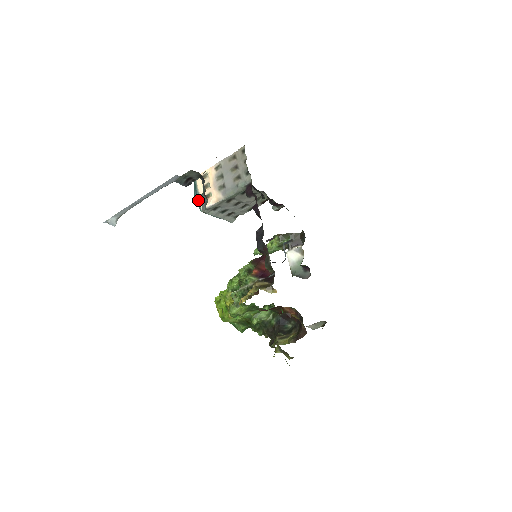
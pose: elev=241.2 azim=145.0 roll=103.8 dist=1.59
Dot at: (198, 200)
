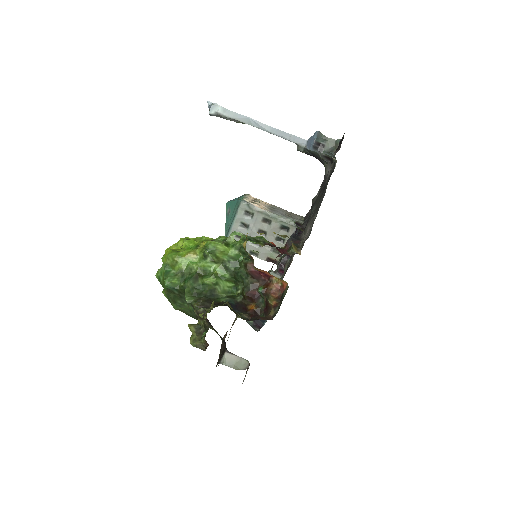
Dot at: occluded
